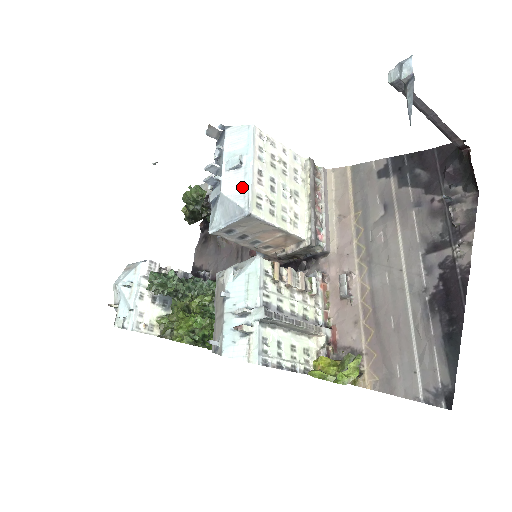
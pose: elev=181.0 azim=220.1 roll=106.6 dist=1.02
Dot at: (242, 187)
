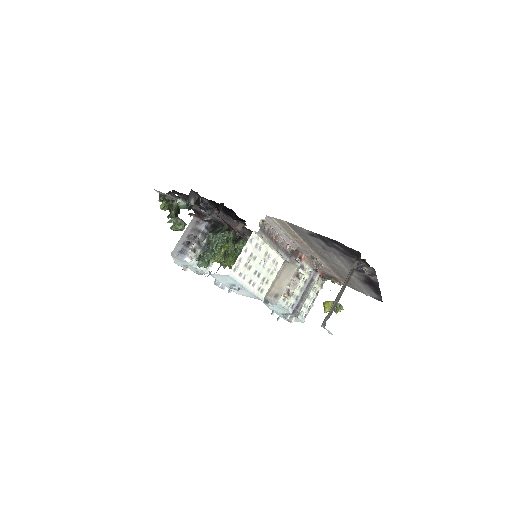
Dot at: (249, 294)
